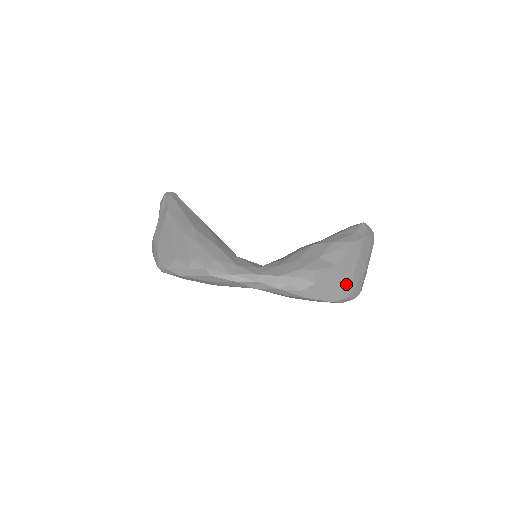
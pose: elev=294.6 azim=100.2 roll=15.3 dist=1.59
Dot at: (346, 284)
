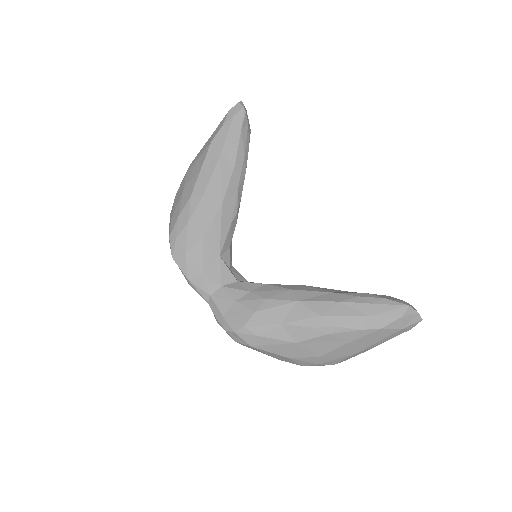
Dot at: (302, 359)
